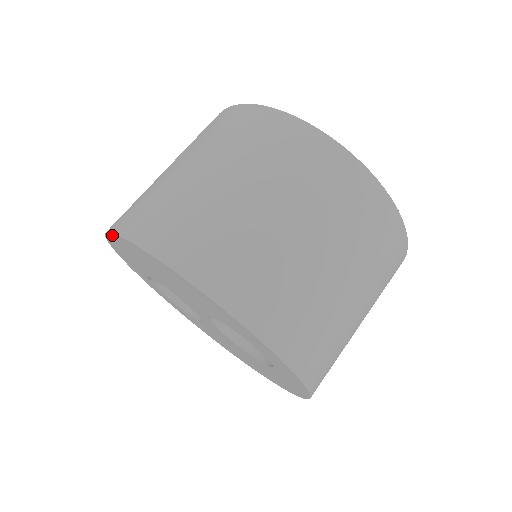
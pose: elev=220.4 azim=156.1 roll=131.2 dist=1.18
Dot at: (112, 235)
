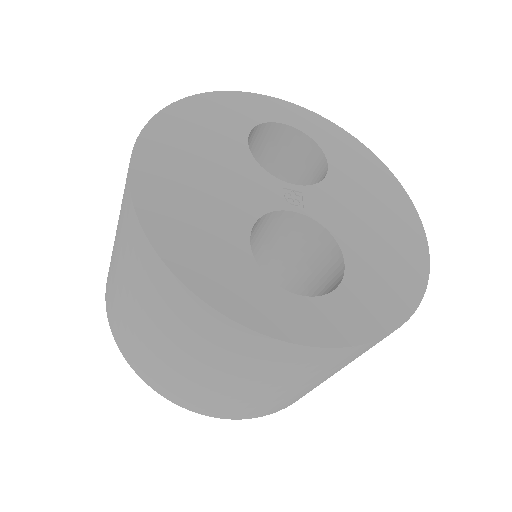
Dot at: occluded
